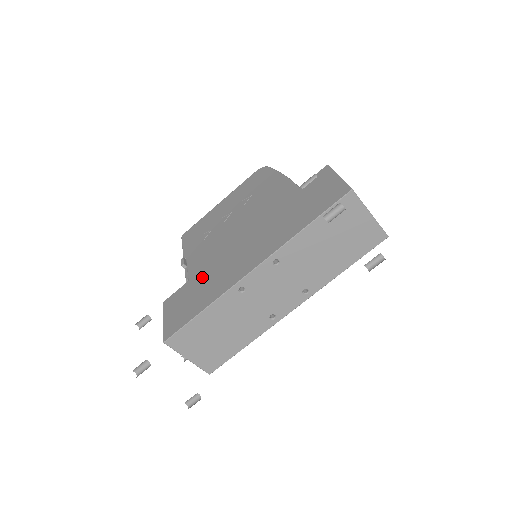
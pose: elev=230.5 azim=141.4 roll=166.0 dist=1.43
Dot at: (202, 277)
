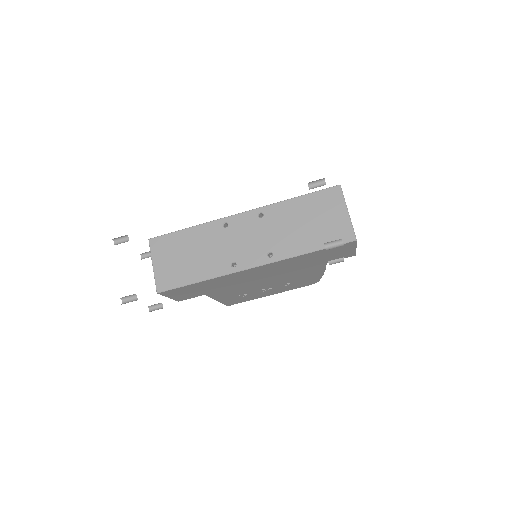
Dot at: occluded
